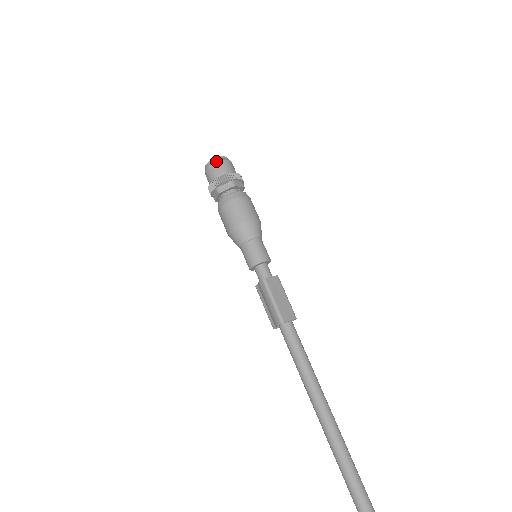
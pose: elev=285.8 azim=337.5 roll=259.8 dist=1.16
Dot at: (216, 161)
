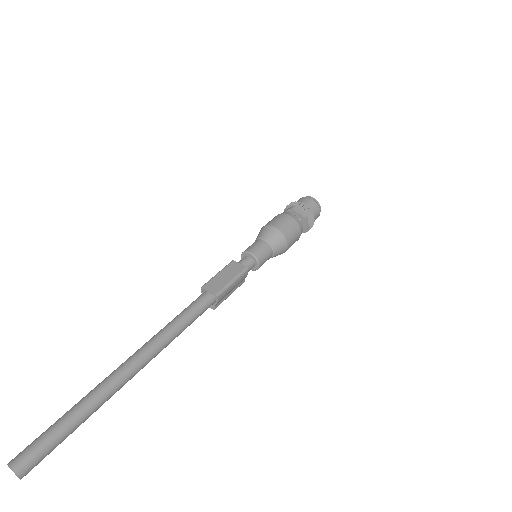
Dot at: (303, 197)
